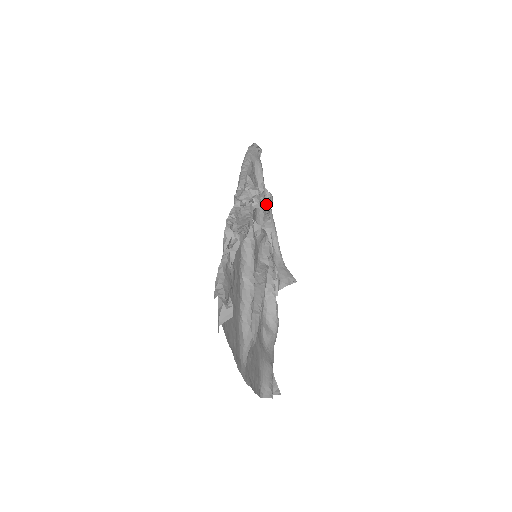
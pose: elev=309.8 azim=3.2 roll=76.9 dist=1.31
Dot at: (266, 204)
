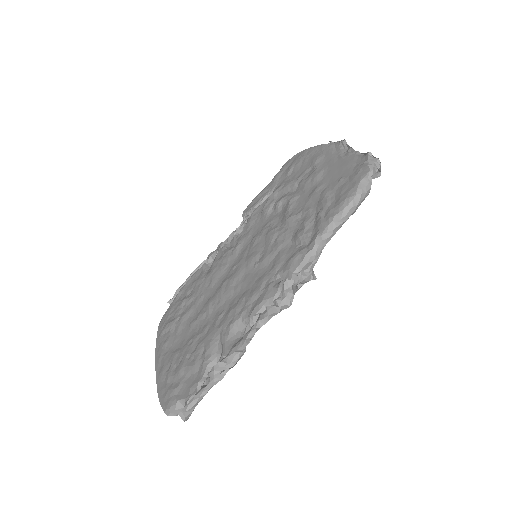
Dot at: occluded
